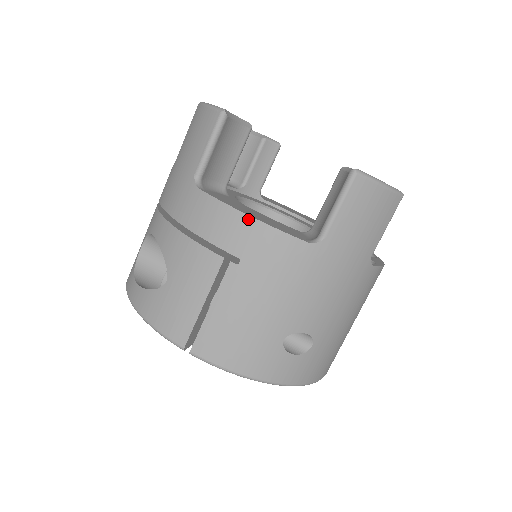
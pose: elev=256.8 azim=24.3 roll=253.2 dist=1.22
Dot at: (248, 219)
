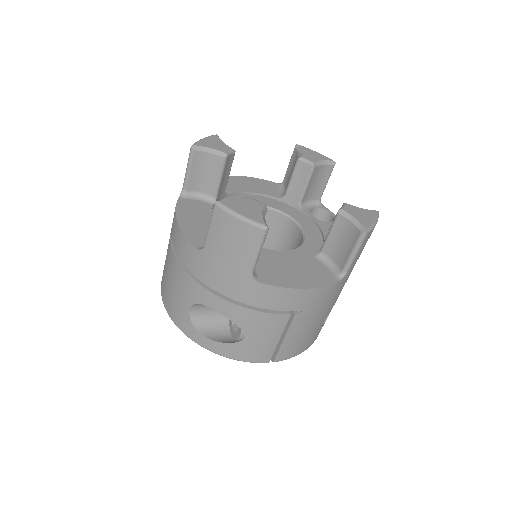
Dot at: (305, 291)
